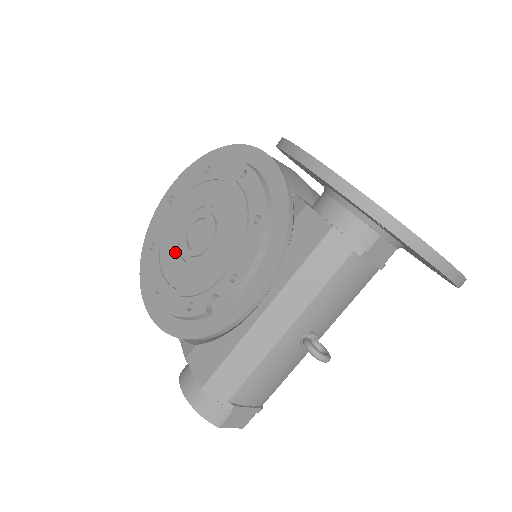
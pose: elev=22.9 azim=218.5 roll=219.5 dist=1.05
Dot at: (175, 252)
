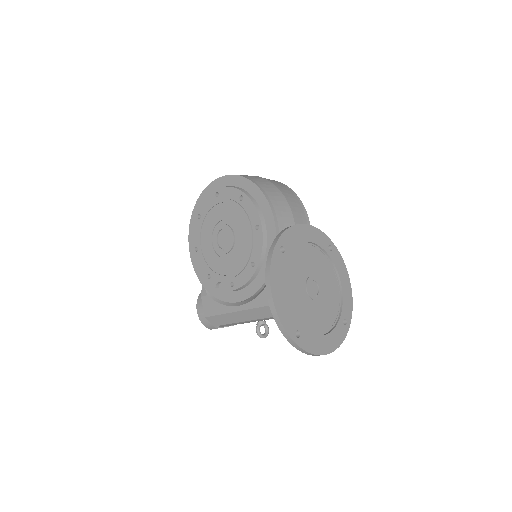
Dot at: (210, 236)
